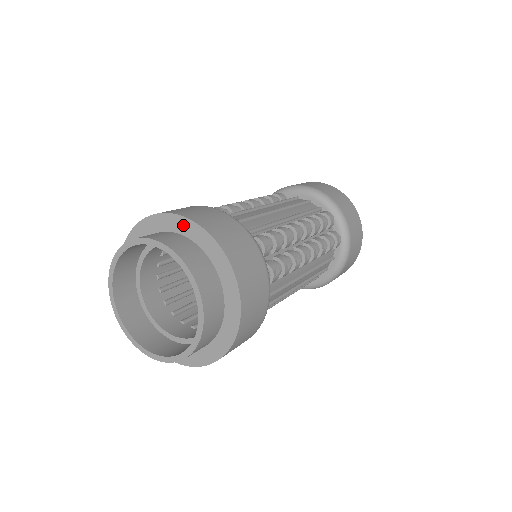
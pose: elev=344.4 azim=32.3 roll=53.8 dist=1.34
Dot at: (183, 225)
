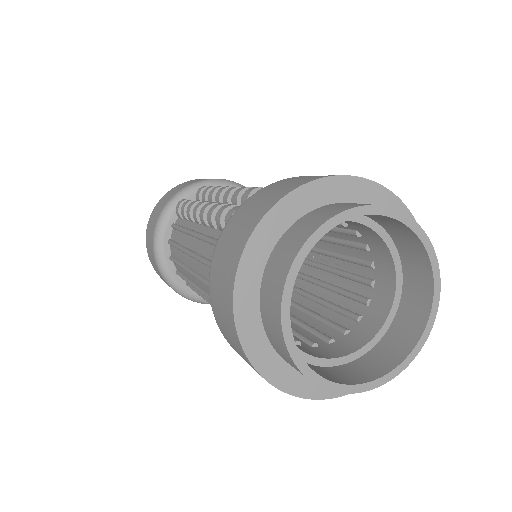
Dot at: (370, 192)
